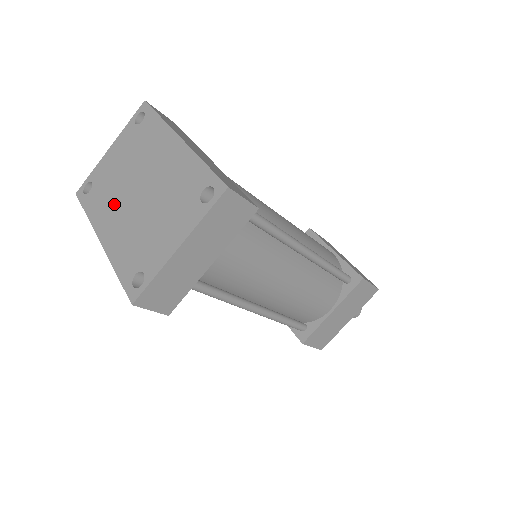
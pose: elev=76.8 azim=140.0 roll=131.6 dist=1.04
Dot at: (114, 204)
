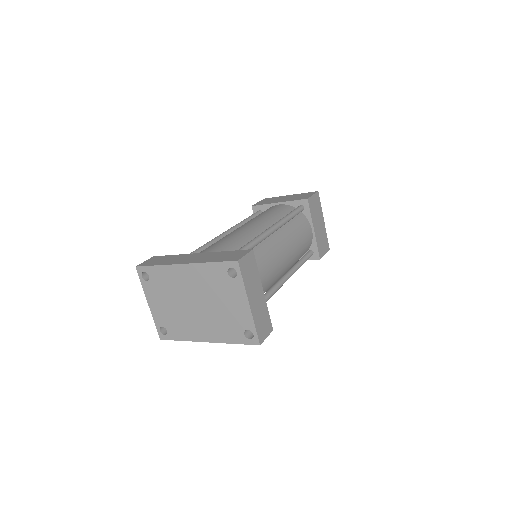
Dot at: (190, 322)
